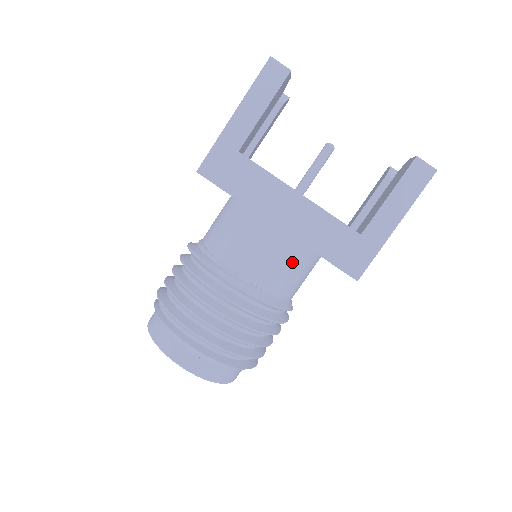
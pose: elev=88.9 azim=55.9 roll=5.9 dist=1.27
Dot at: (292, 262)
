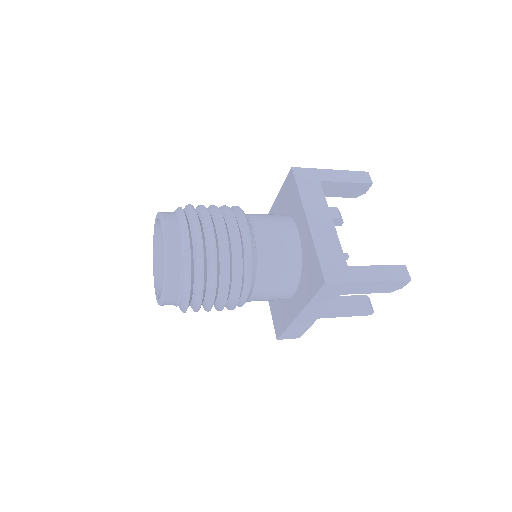
Dot at: (286, 259)
